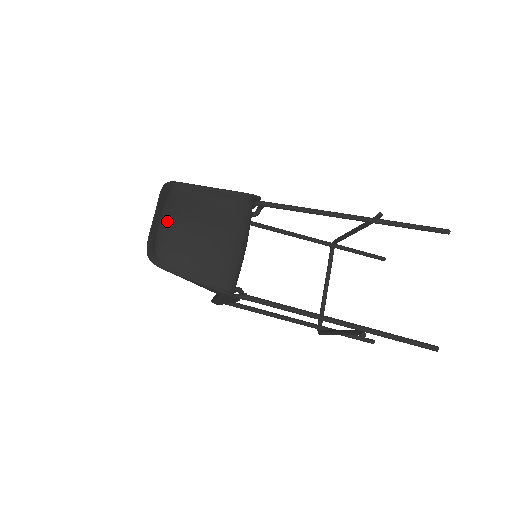
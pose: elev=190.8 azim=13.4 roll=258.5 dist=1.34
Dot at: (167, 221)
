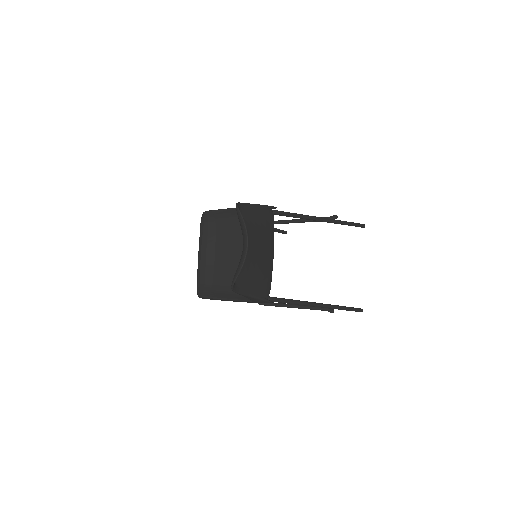
Dot at: occluded
